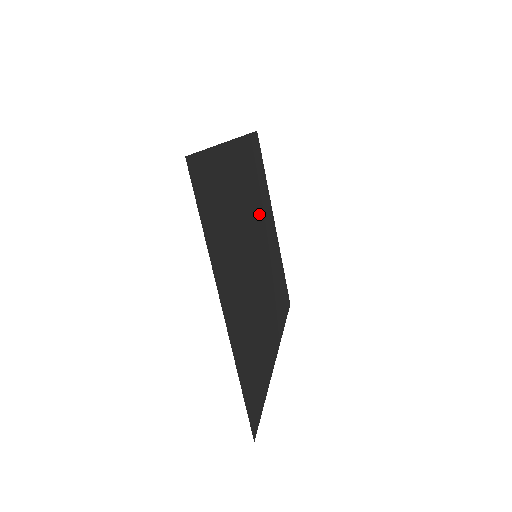
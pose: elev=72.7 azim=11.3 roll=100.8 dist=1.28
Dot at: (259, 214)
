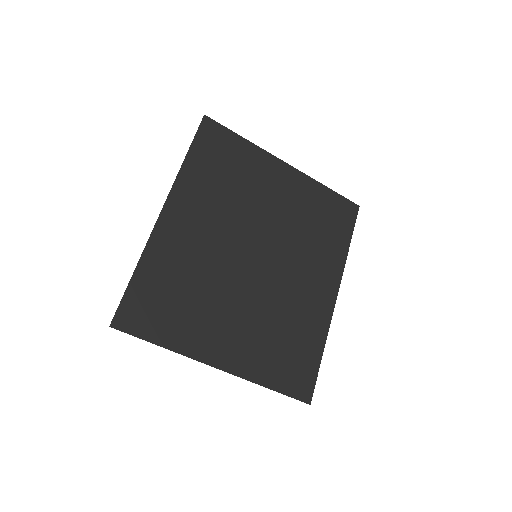
Dot at: (247, 204)
